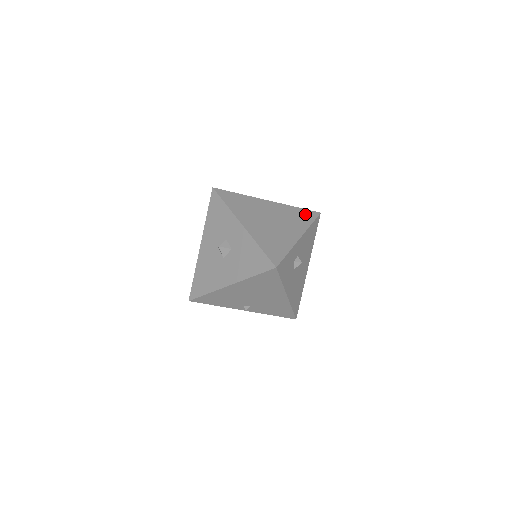
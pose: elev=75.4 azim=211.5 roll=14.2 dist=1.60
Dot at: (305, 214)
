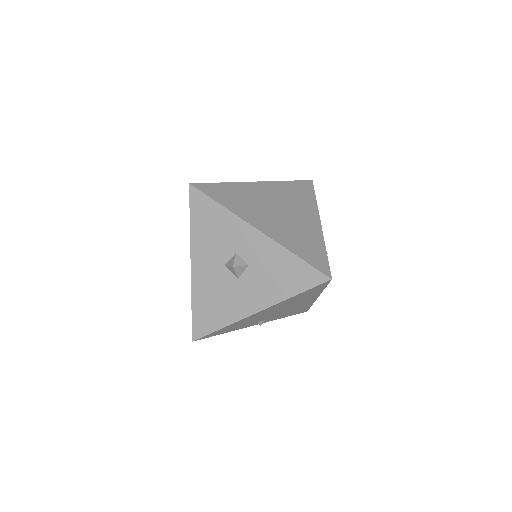
Dot at: (302, 188)
